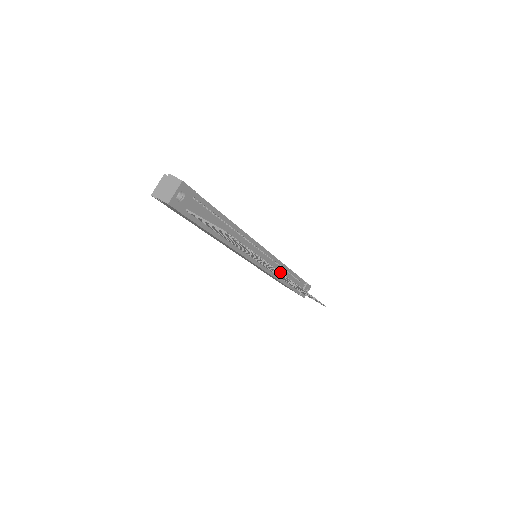
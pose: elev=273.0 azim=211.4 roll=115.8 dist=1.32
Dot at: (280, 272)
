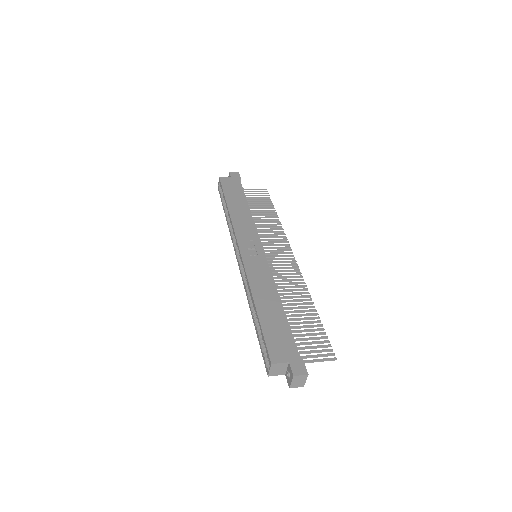
Dot at: occluded
